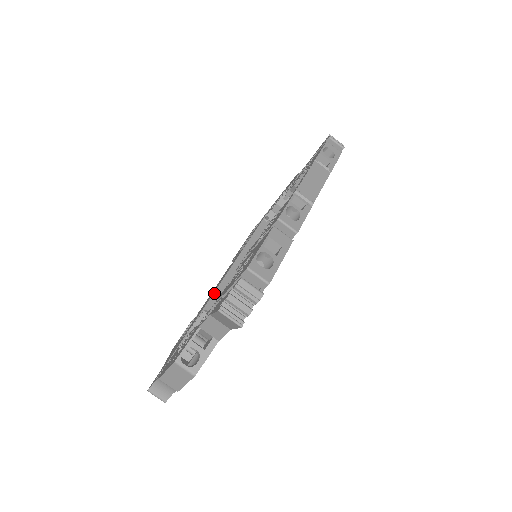
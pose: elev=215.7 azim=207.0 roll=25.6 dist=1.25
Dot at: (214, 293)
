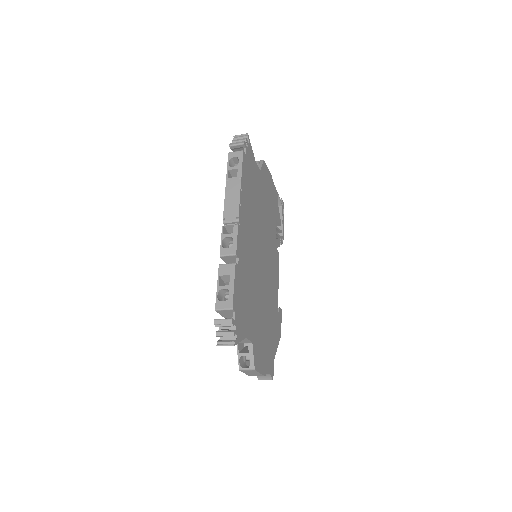
Dot at: occluded
